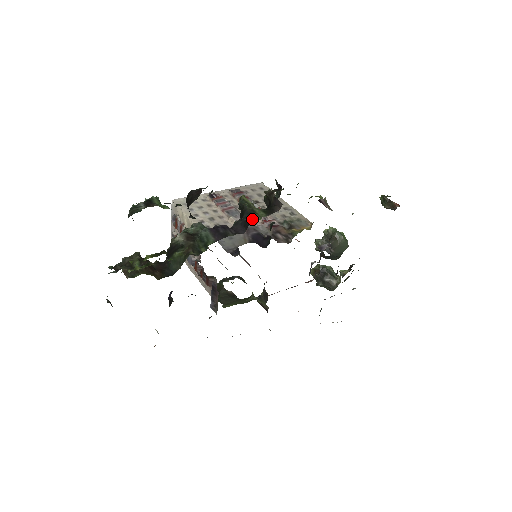
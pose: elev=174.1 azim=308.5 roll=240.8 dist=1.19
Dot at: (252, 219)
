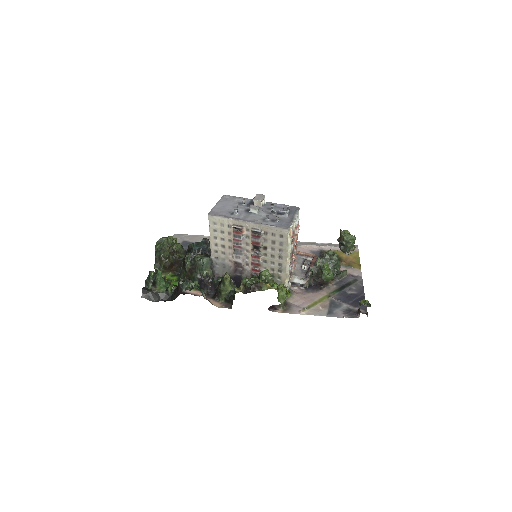
Dot at: (217, 296)
